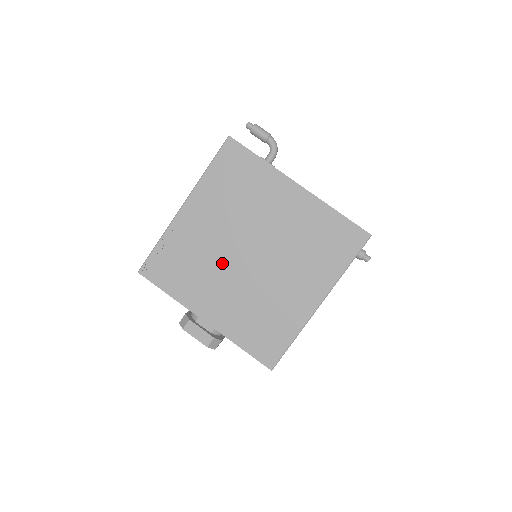
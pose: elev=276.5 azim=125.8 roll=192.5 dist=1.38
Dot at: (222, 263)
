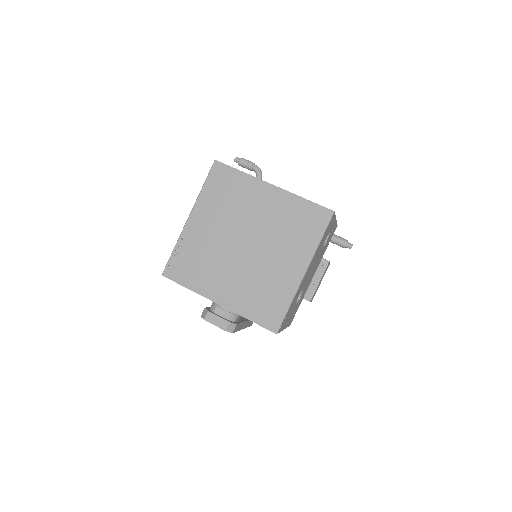
Dot at: (224, 255)
